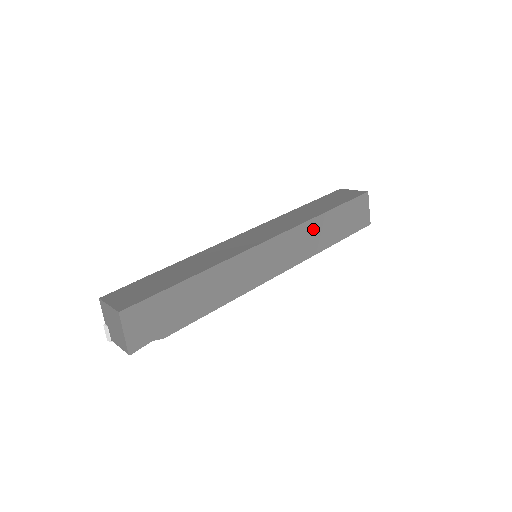
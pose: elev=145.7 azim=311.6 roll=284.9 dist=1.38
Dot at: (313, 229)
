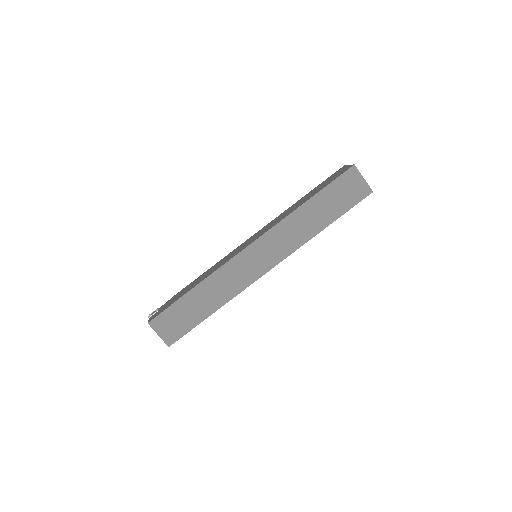
Dot at: occluded
